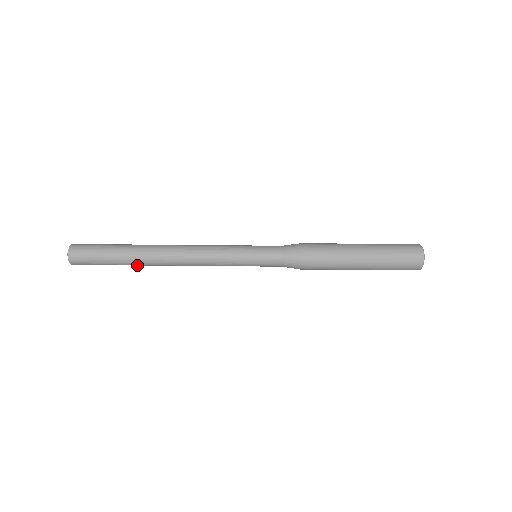
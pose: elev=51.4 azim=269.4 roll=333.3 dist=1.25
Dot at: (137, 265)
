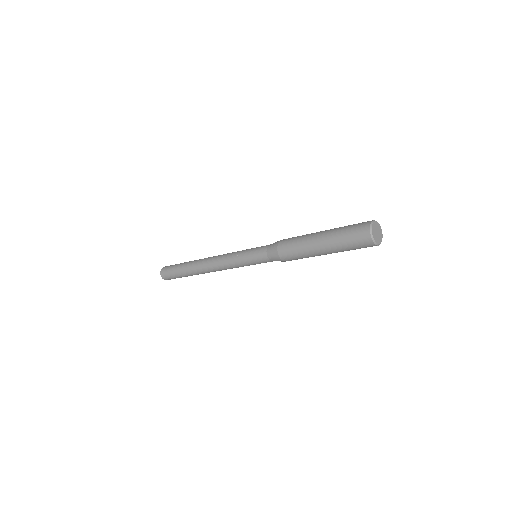
Dot at: occluded
